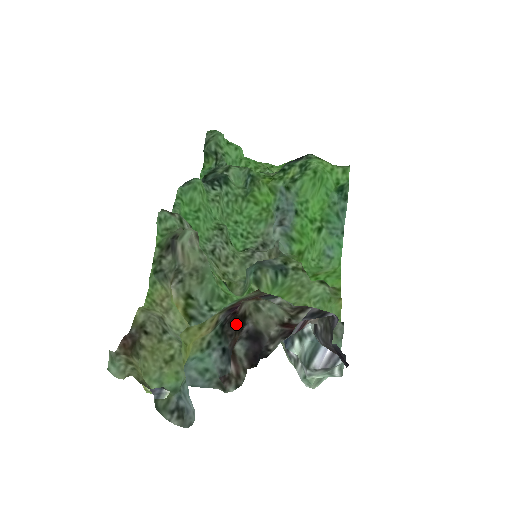
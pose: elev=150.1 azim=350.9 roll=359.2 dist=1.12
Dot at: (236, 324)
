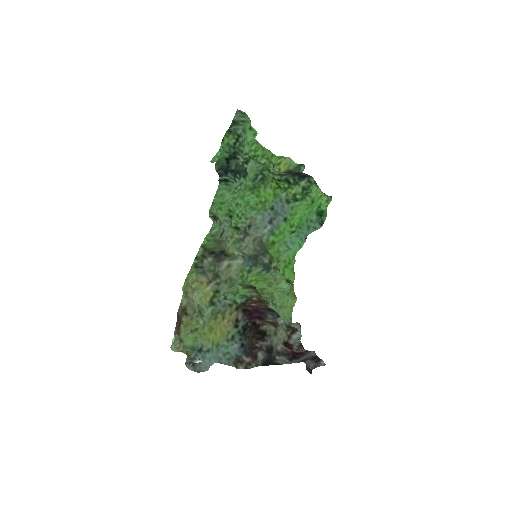
Dot at: (255, 333)
